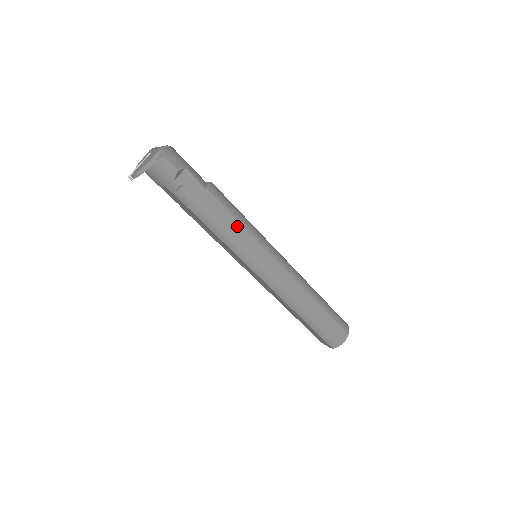
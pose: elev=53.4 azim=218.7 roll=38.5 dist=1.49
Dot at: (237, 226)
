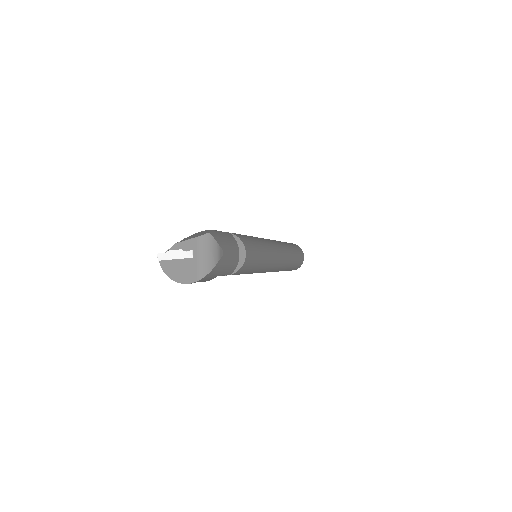
Dot at: occluded
